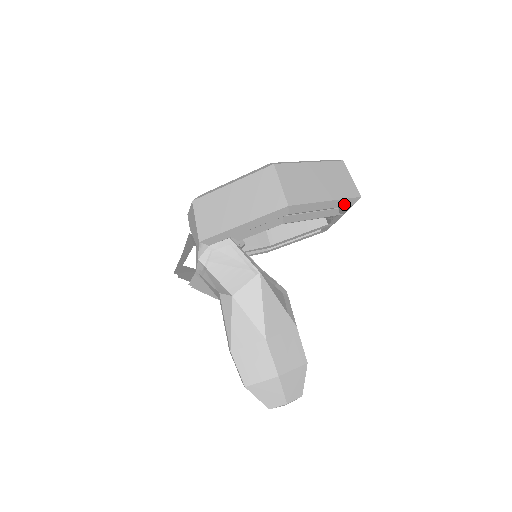
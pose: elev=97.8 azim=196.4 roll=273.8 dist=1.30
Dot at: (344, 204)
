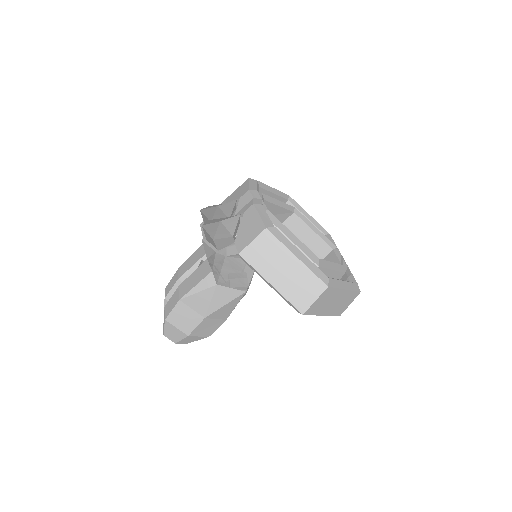
Dot at: occluded
